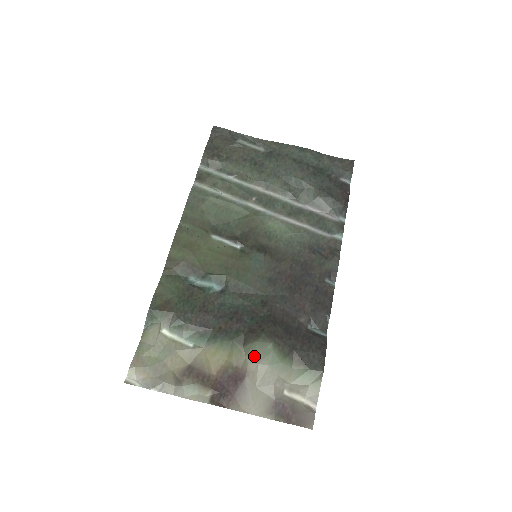
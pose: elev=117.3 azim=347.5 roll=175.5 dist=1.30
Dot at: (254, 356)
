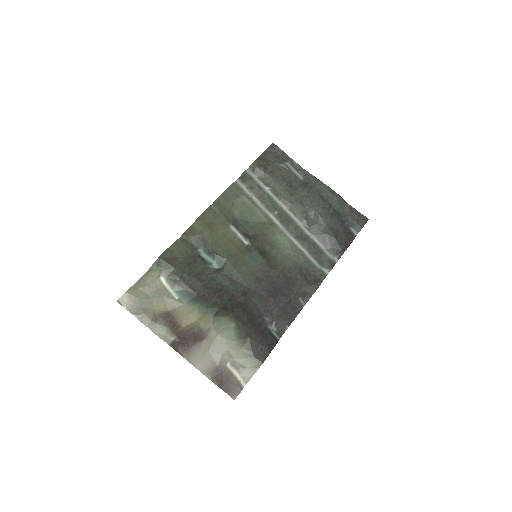
Dot at: (218, 327)
